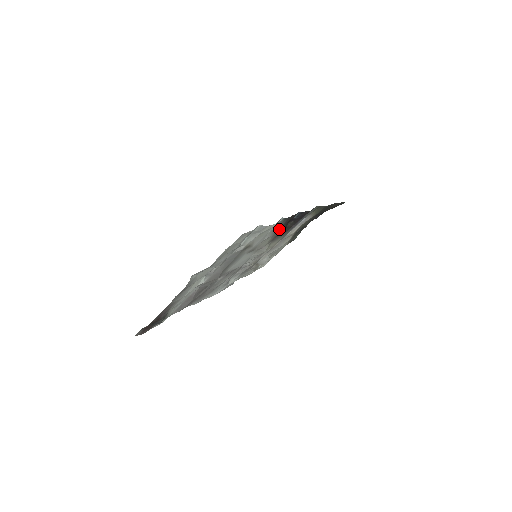
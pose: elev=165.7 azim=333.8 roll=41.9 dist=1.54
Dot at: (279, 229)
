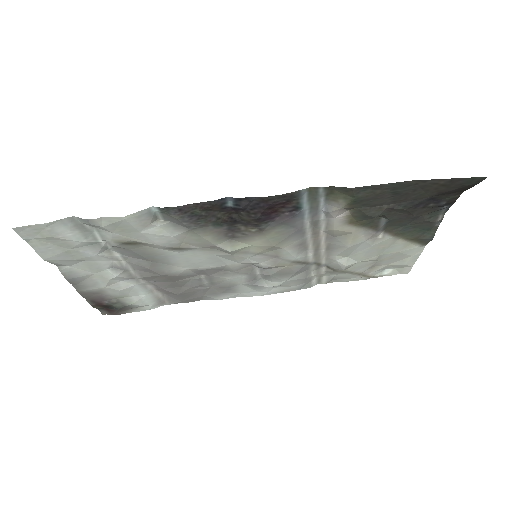
Dot at: (194, 223)
